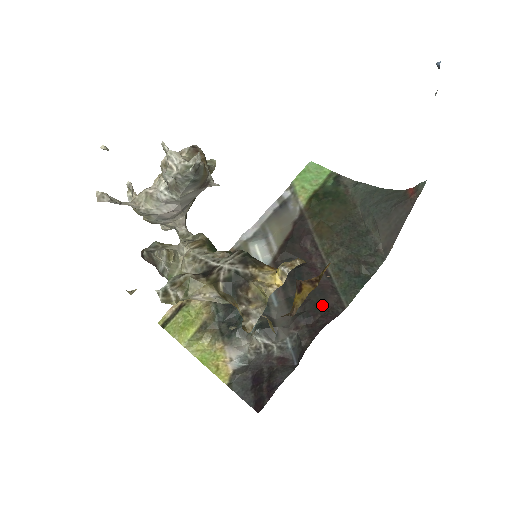
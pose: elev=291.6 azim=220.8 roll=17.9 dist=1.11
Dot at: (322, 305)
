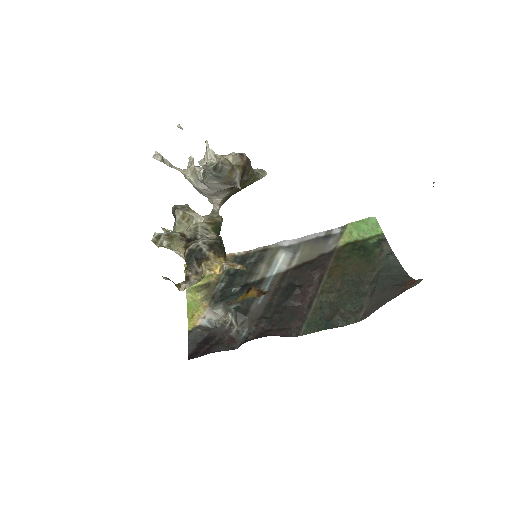
Dot at: (285, 322)
